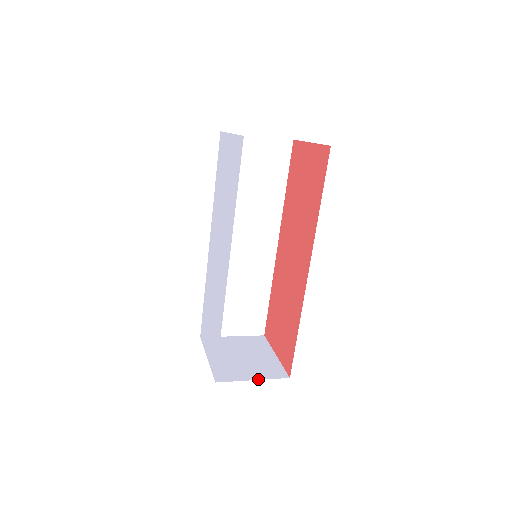
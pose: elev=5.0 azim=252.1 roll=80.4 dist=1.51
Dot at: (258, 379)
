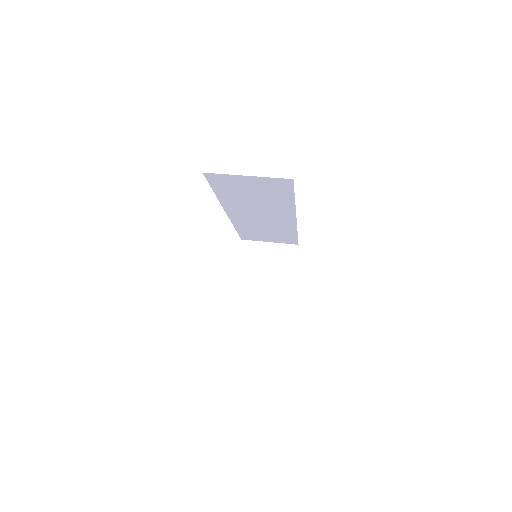
Dot at: (266, 307)
